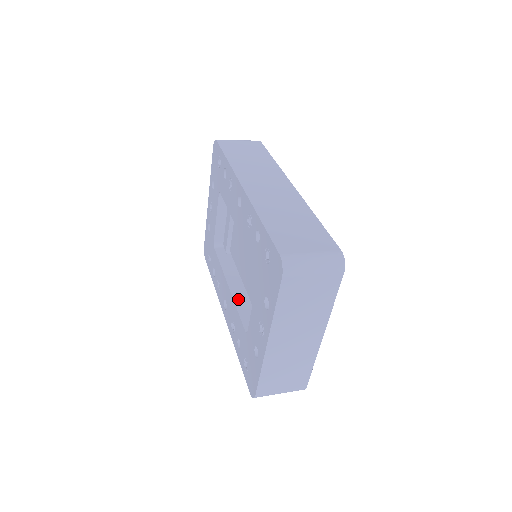
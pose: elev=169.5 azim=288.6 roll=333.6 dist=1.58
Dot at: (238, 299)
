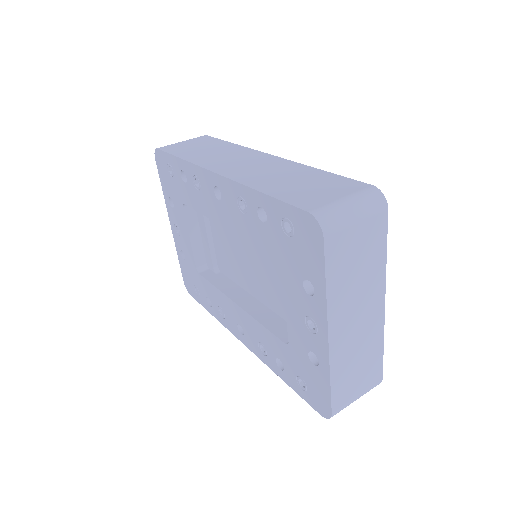
Dot at: (256, 313)
